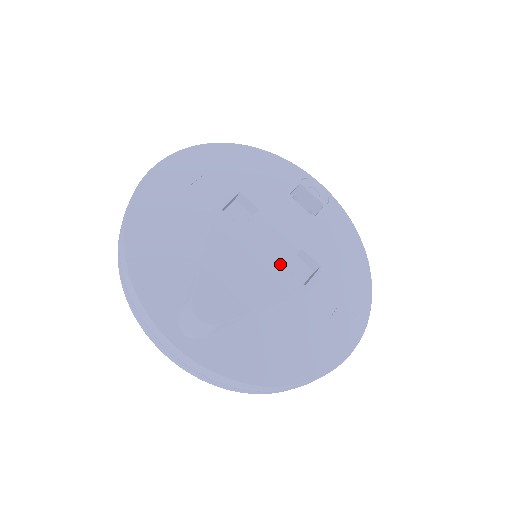
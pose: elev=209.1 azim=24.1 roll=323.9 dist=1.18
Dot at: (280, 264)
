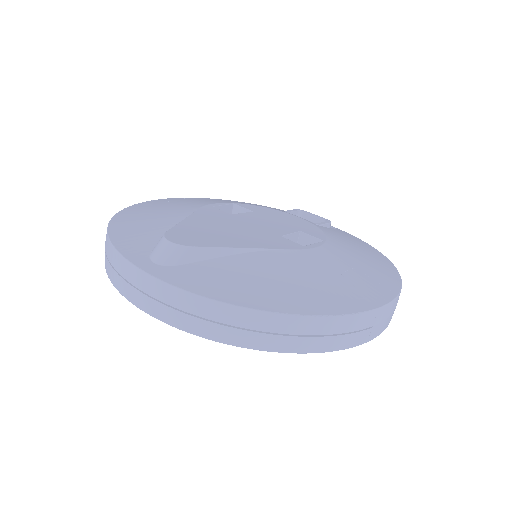
Dot at: (273, 233)
